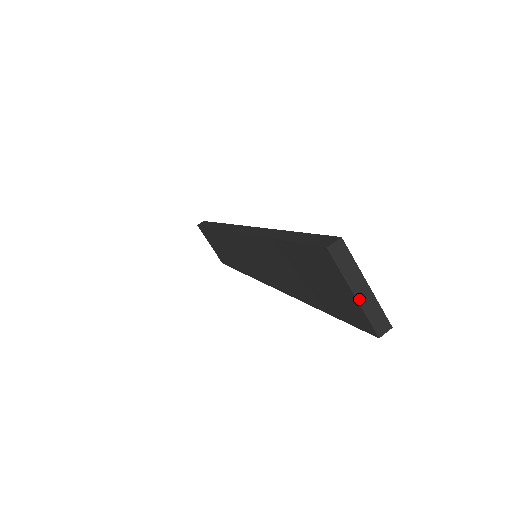
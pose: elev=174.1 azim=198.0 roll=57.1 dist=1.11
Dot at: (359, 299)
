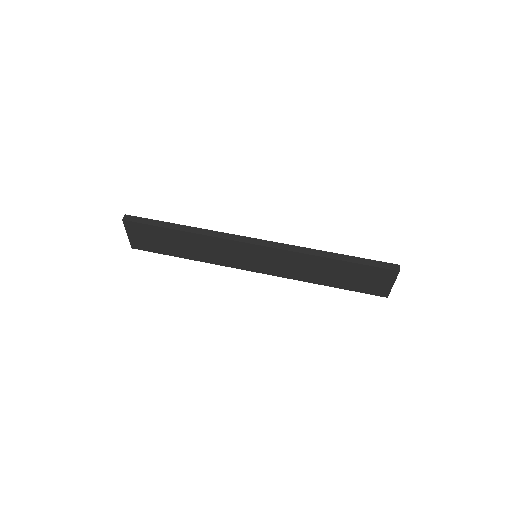
Dot at: occluded
